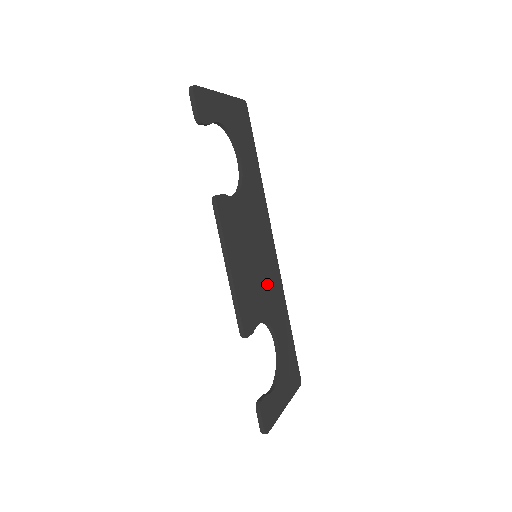
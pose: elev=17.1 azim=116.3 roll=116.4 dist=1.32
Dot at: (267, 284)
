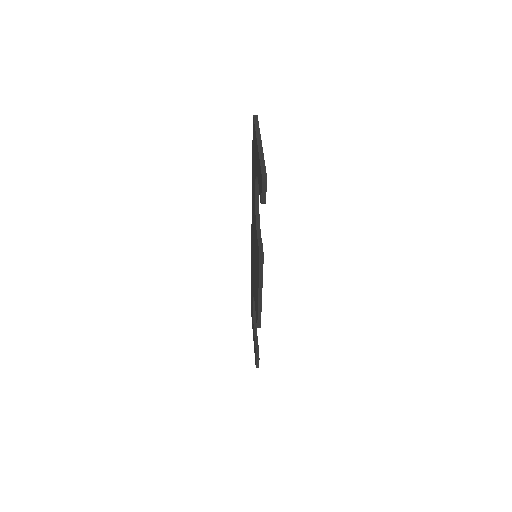
Dot at: occluded
